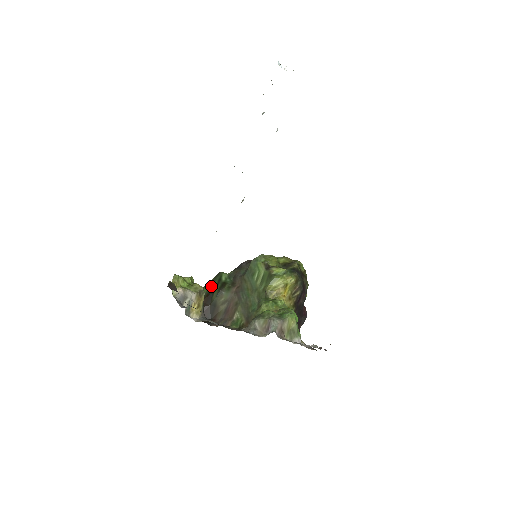
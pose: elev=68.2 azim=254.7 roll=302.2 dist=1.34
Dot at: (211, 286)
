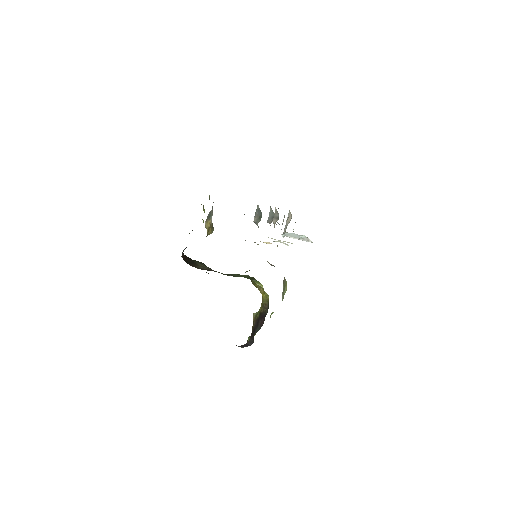
Dot at: occluded
